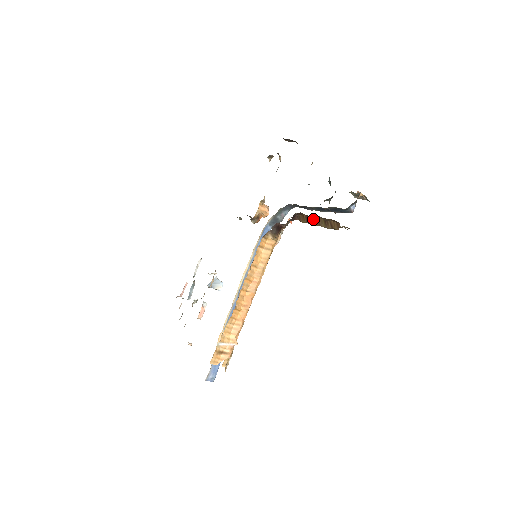
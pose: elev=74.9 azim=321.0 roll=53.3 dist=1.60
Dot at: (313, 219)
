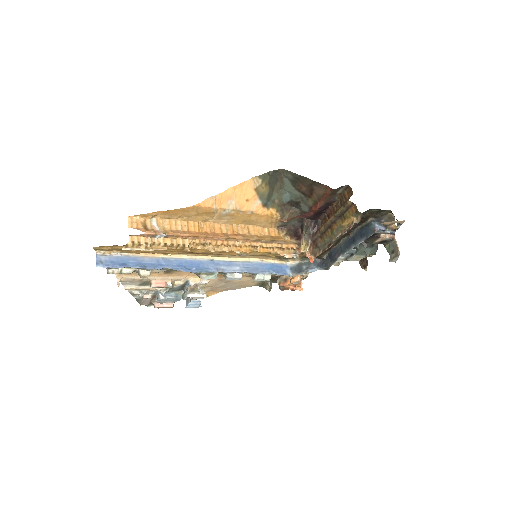
Dot at: occluded
